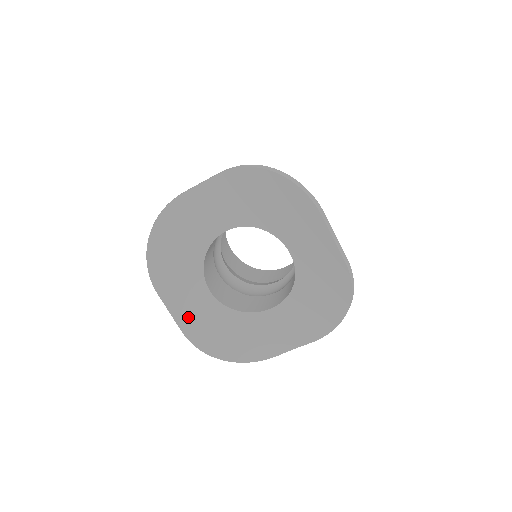
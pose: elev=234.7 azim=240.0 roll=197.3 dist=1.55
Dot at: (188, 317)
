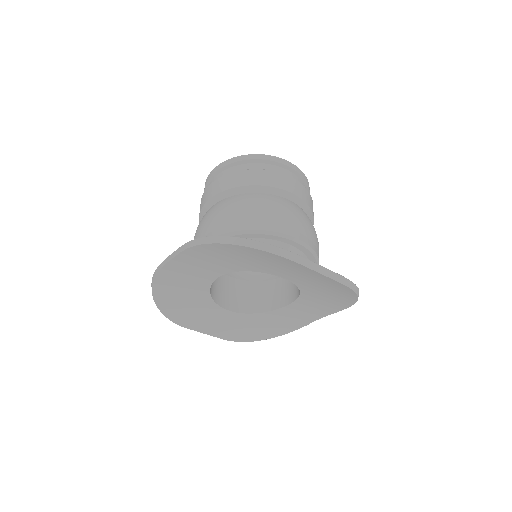
Dot at: (221, 330)
